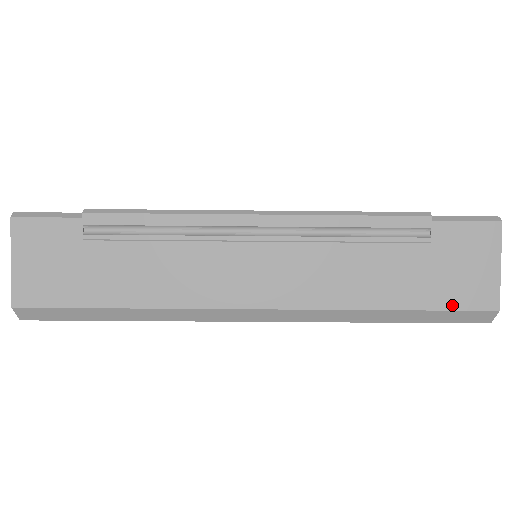
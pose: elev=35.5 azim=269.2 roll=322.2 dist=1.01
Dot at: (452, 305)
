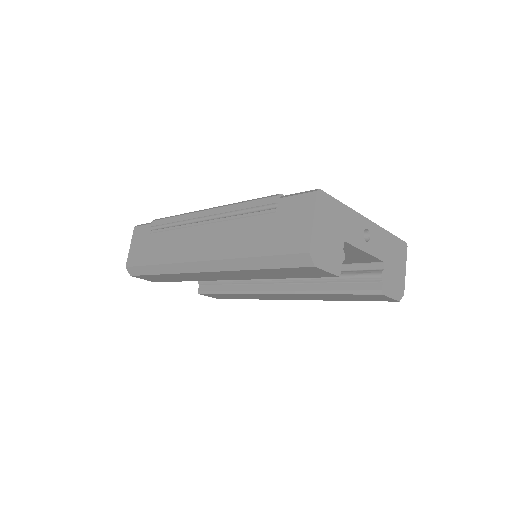
Dot at: (283, 251)
